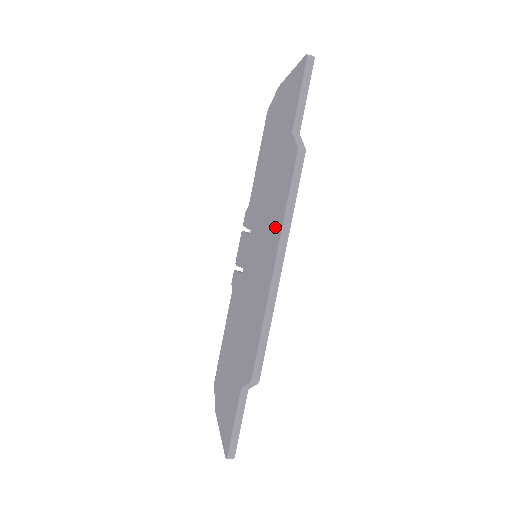
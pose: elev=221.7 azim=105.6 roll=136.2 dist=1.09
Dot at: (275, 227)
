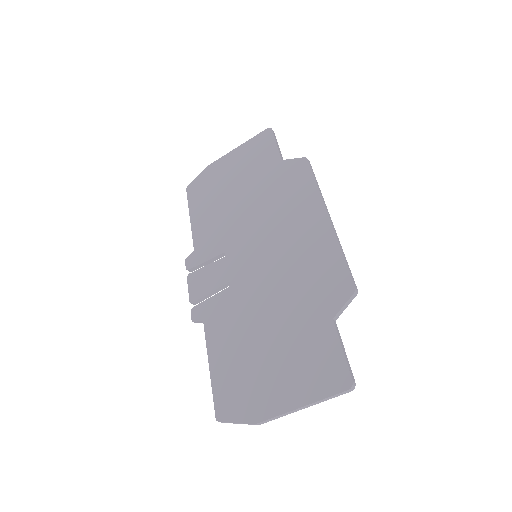
Dot at: (304, 204)
